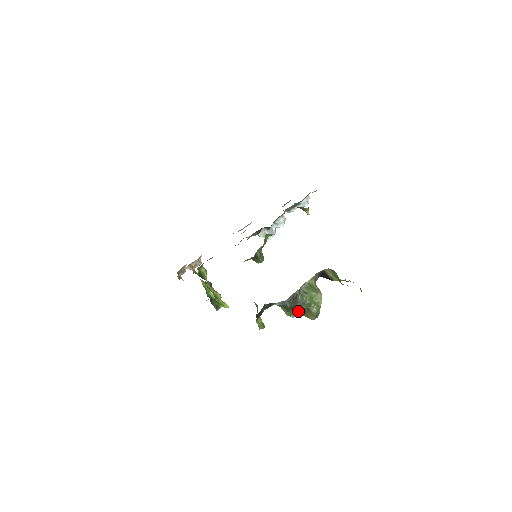
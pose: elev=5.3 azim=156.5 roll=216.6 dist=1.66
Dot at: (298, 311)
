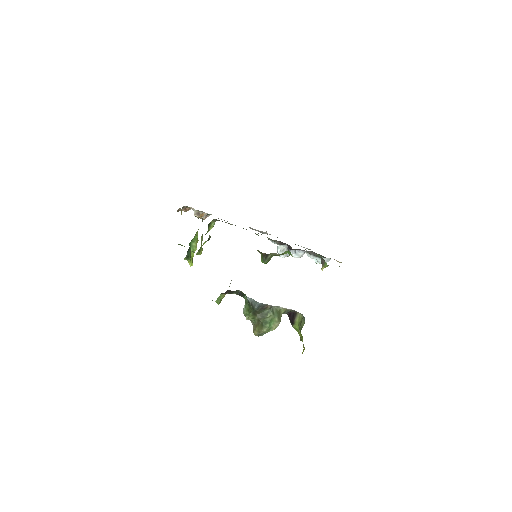
Dot at: (255, 318)
